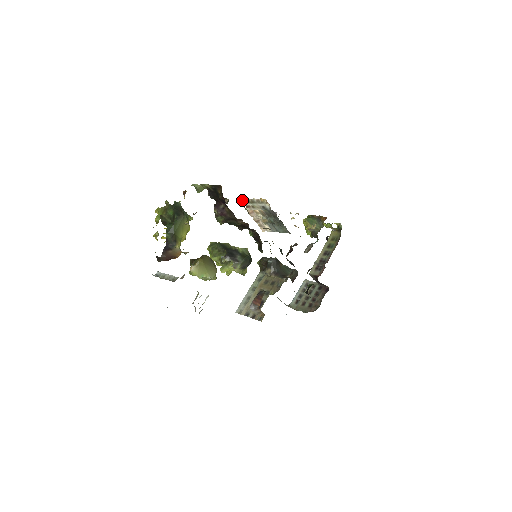
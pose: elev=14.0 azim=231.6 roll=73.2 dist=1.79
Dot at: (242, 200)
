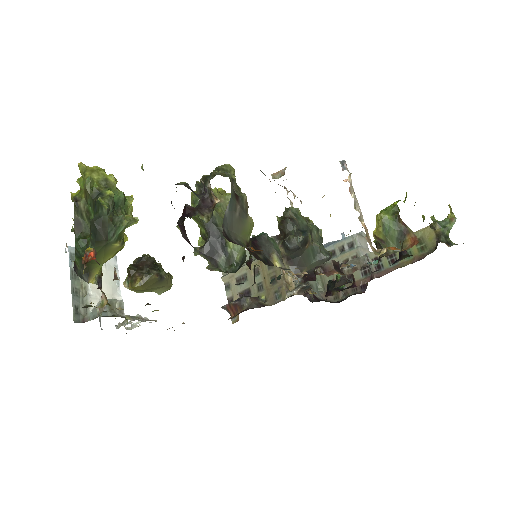
Dot at: (263, 173)
